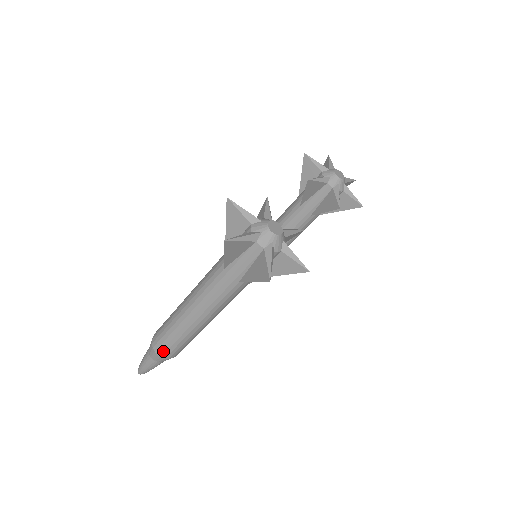
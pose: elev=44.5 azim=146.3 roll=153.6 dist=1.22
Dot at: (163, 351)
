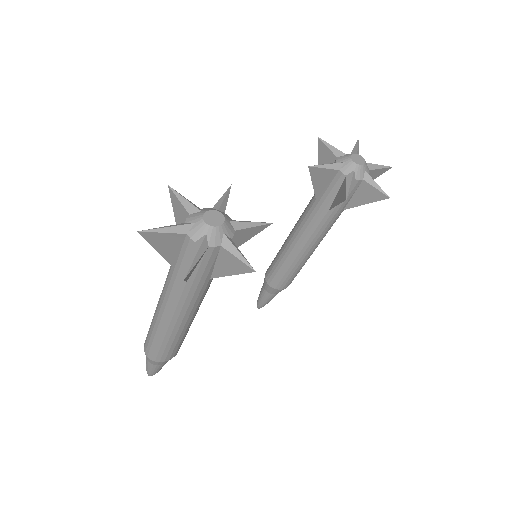
Dot at: (150, 353)
